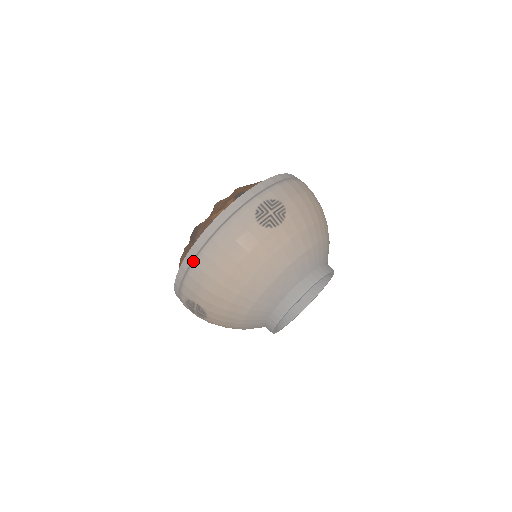
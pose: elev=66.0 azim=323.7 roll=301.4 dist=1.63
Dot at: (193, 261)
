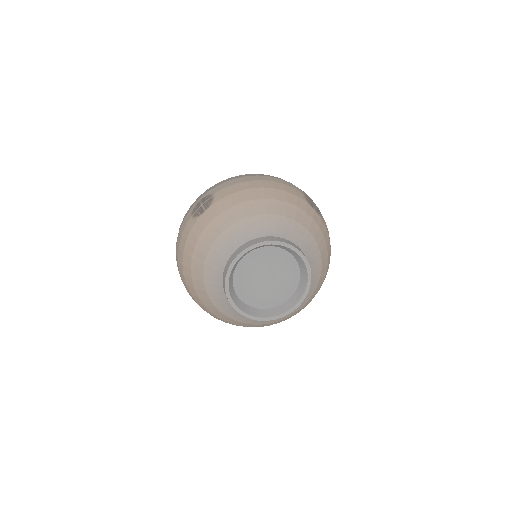
Dot at: occluded
